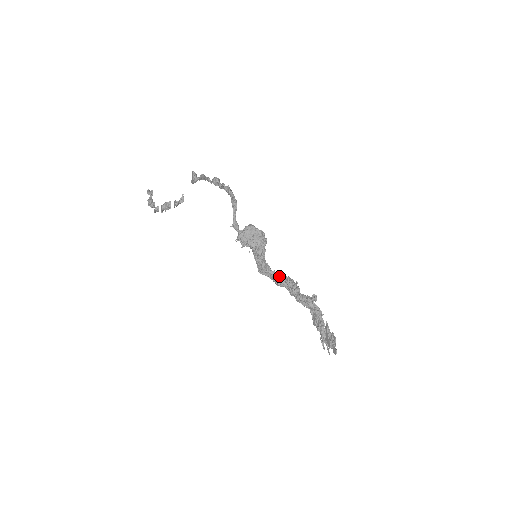
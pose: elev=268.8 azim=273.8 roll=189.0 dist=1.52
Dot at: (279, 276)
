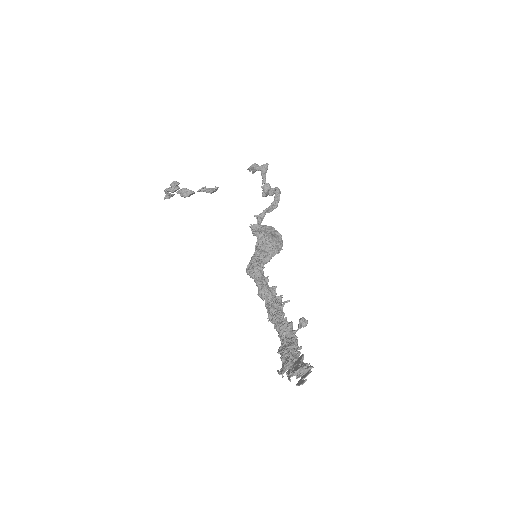
Dot at: occluded
